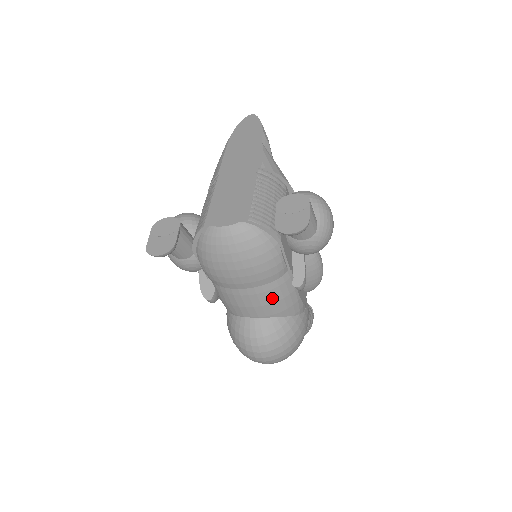
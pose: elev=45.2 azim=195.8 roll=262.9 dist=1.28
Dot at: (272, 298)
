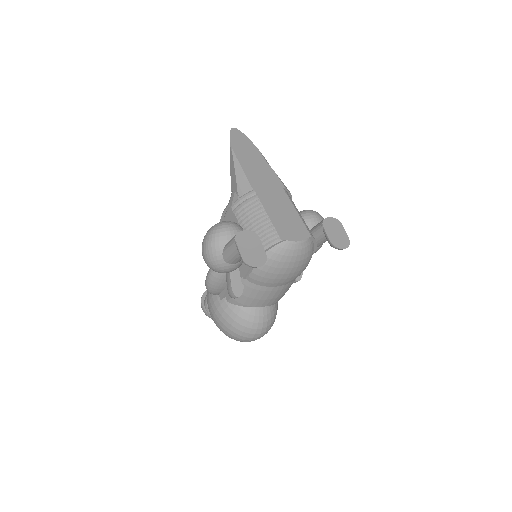
Dot at: (286, 291)
